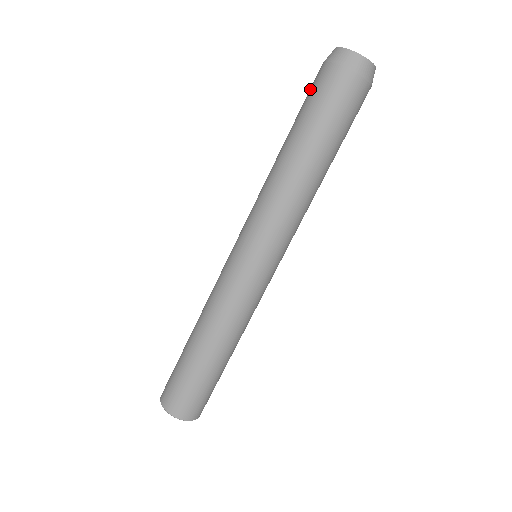
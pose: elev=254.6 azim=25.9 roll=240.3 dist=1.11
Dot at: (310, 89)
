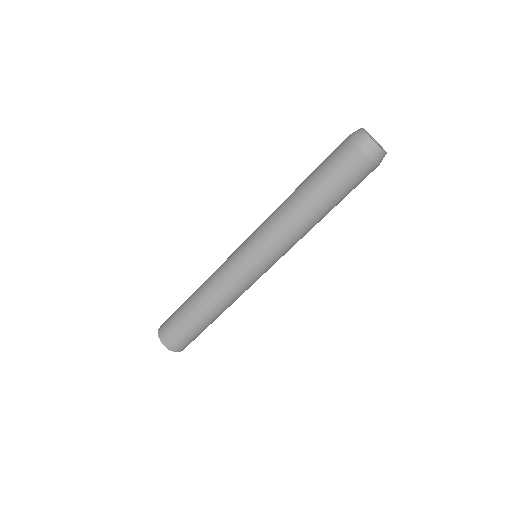
Dot at: (333, 154)
